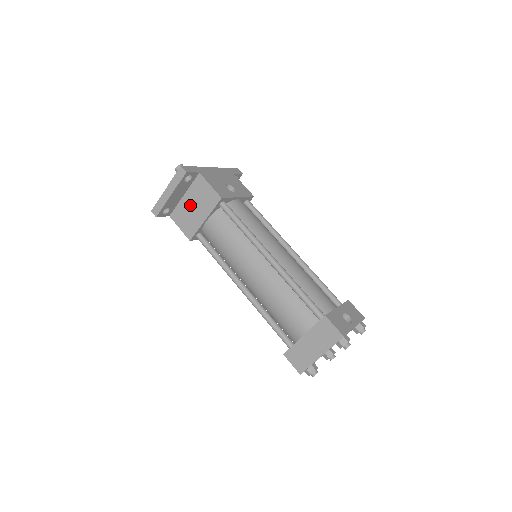
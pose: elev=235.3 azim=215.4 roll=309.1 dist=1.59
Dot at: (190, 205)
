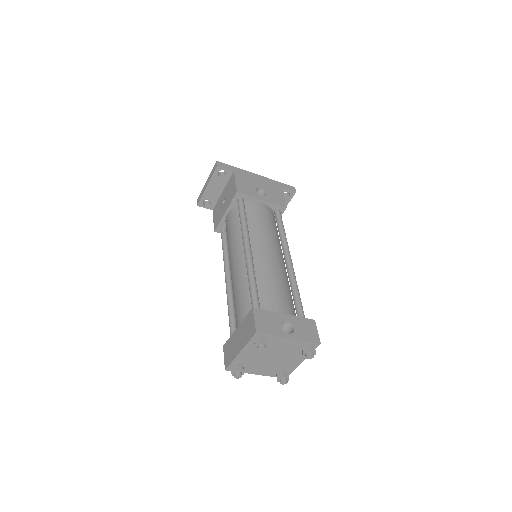
Dot at: (223, 200)
